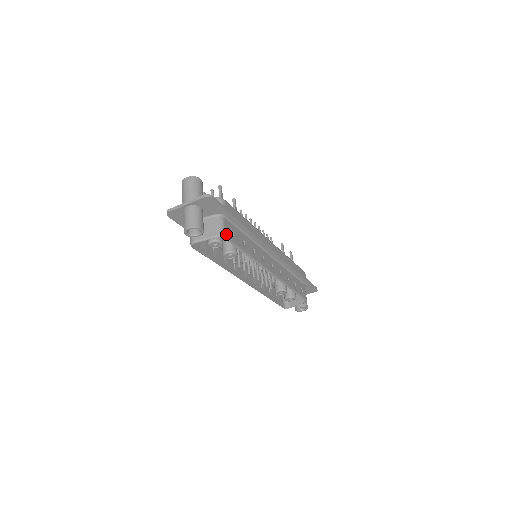
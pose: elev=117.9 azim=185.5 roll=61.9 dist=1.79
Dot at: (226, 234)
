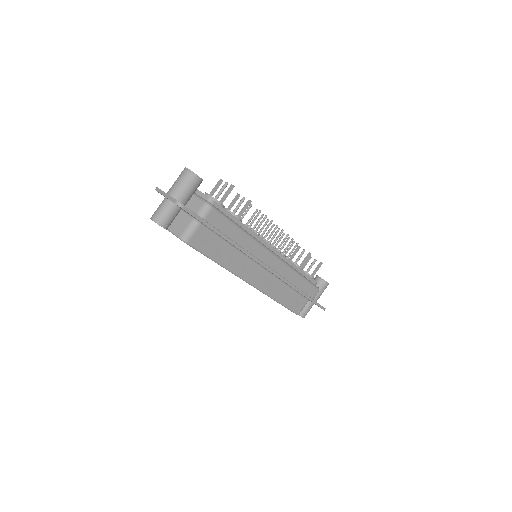
Dot at: (191, 240)
